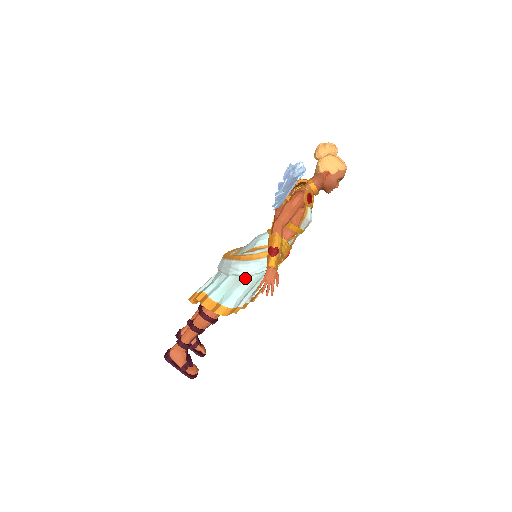
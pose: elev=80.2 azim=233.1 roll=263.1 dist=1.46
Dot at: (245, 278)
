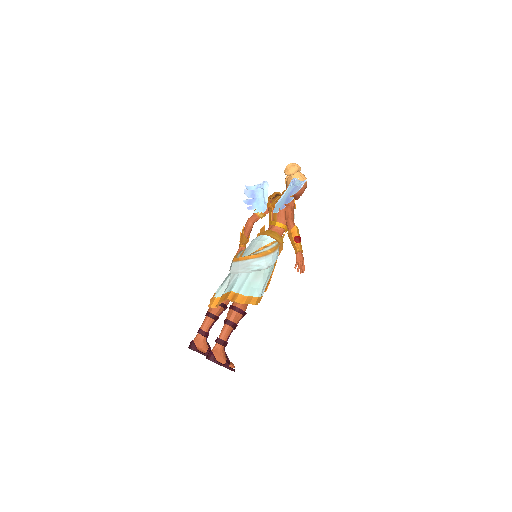
Dot at: (264, 271)
